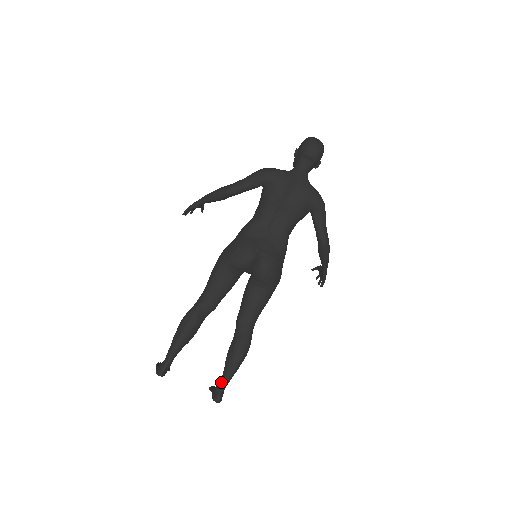
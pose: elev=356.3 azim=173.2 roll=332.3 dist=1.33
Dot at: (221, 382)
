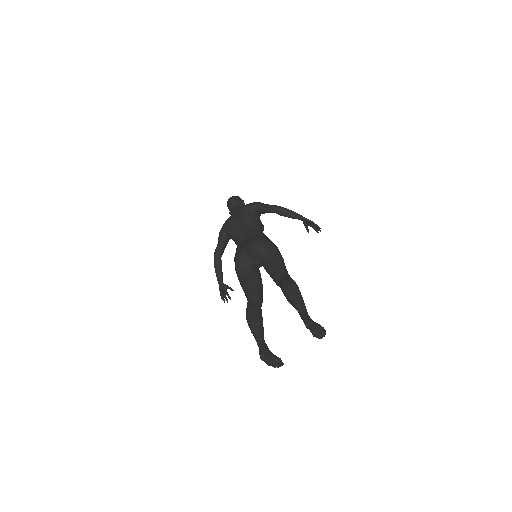
Dot at: (299, 314)
